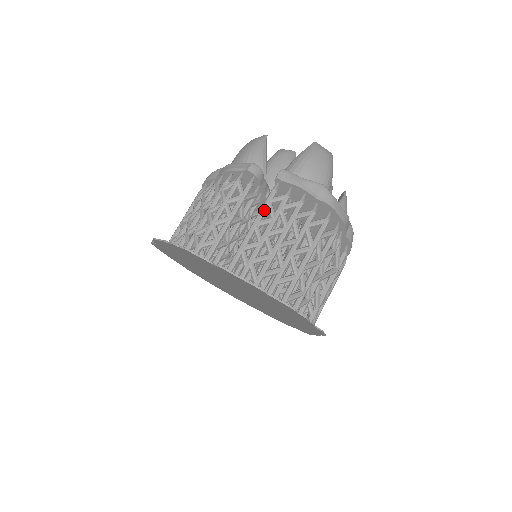
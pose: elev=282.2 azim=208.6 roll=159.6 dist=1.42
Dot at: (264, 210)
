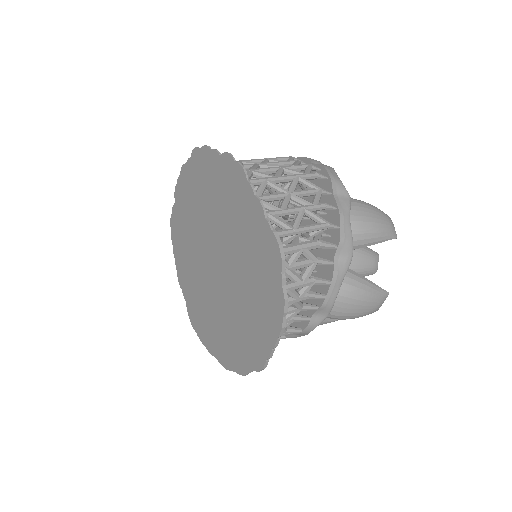
Dot at: occluded
